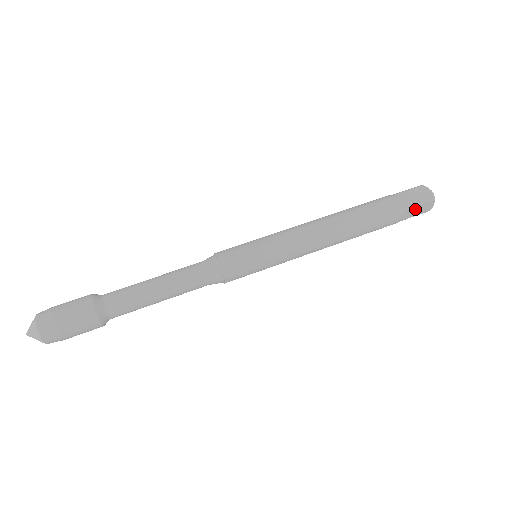
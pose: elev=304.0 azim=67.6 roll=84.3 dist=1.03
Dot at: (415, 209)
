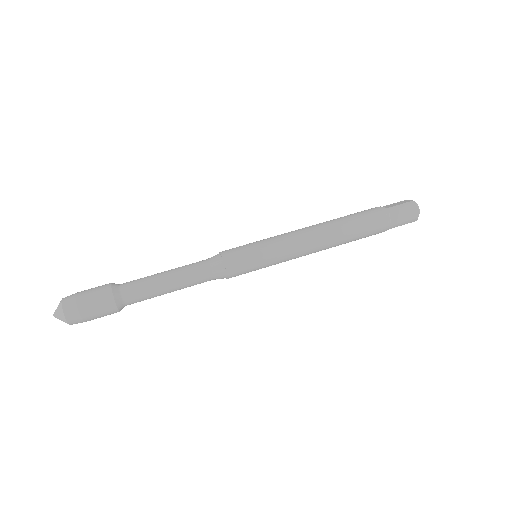
Dot at: (400, 213)
